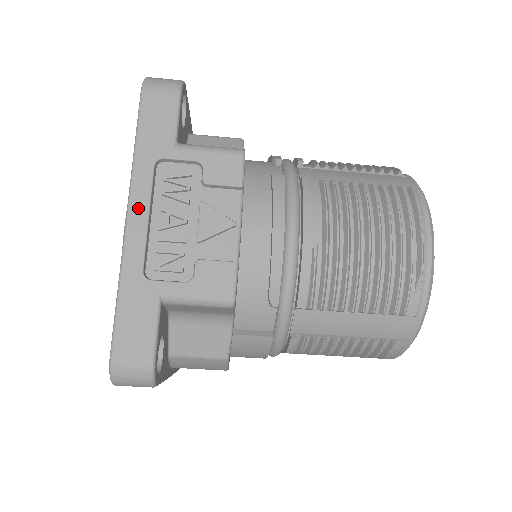
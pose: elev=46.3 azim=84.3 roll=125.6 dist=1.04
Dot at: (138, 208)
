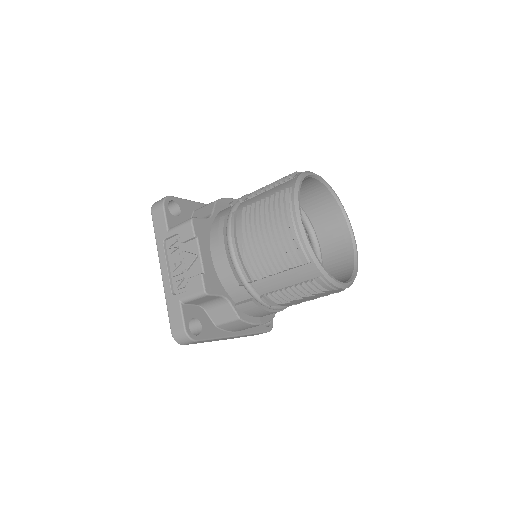
Dot at: (163, 266)
